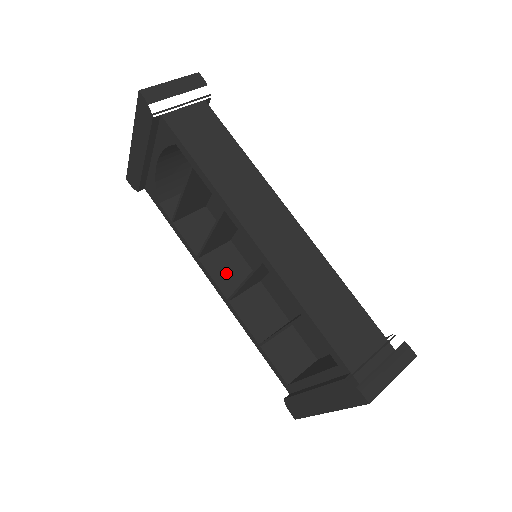
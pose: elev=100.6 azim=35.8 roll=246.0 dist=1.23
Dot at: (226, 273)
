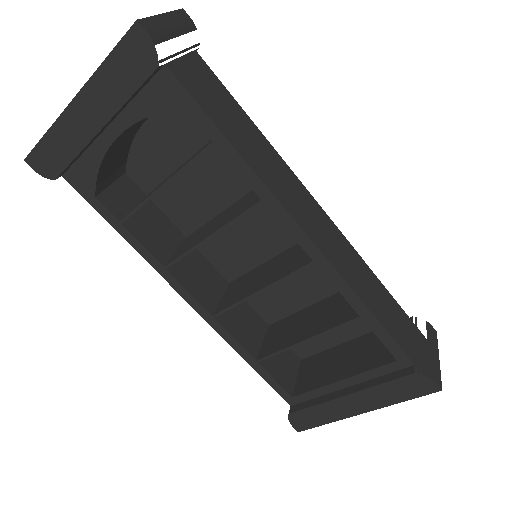
Dot at: (199, 282)
